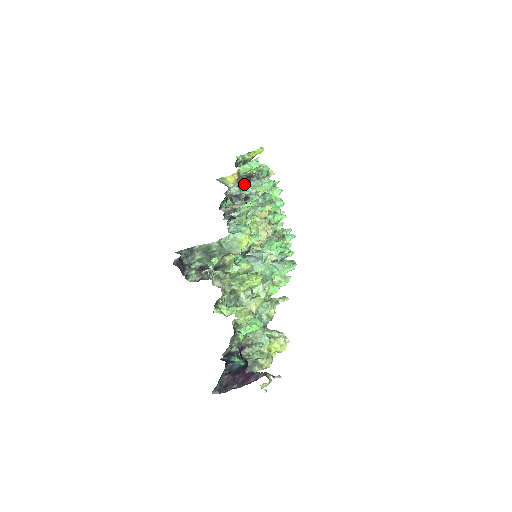
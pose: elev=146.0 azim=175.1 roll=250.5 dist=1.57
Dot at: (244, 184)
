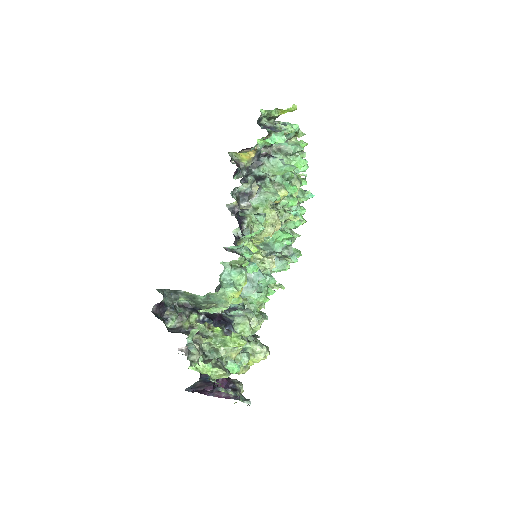
Dot at: (261, 162)
